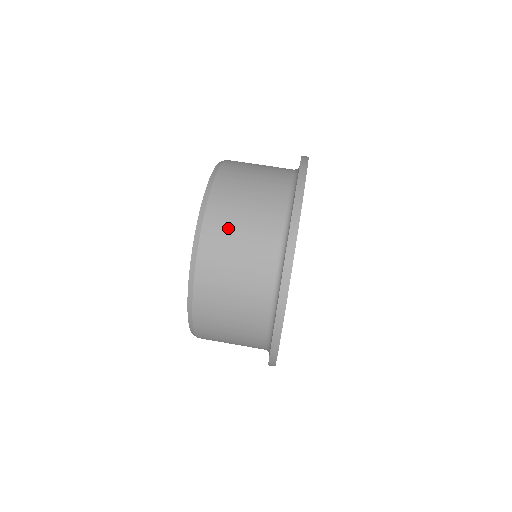
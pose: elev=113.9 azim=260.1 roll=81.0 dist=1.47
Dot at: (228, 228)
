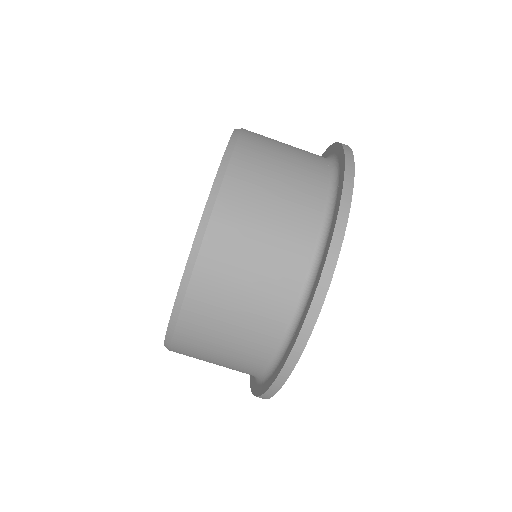
Dot at: (250, 213)
